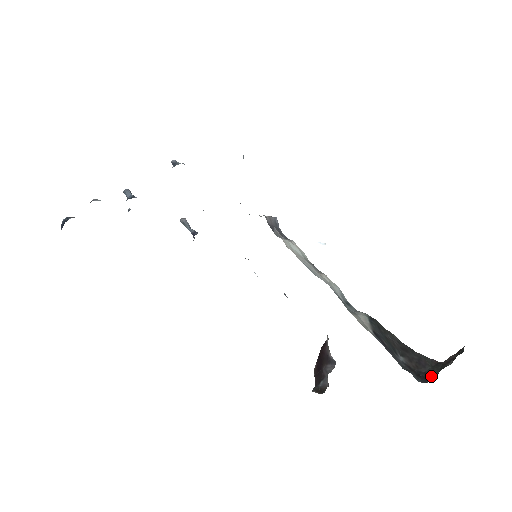
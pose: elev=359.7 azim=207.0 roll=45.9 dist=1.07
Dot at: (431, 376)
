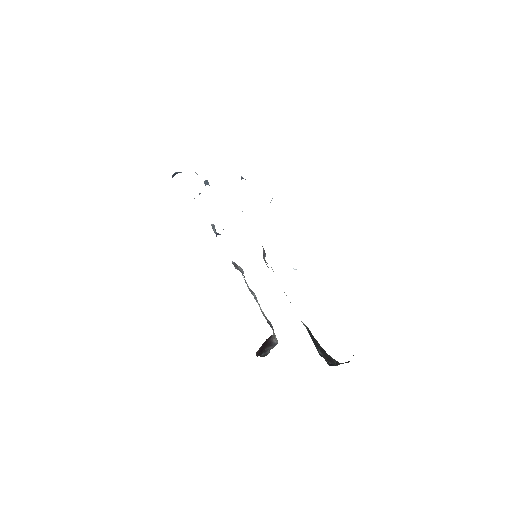
Dot at: (335, 365)
